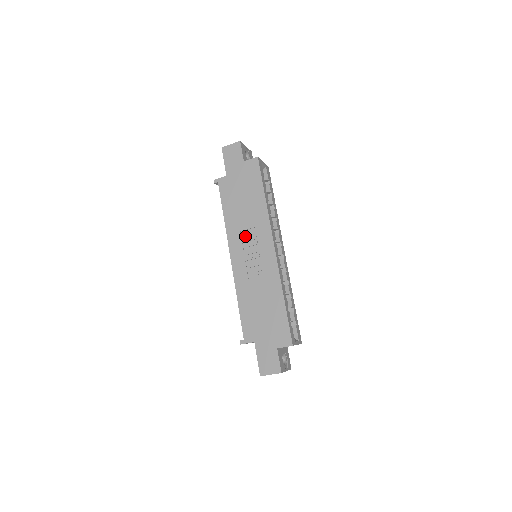
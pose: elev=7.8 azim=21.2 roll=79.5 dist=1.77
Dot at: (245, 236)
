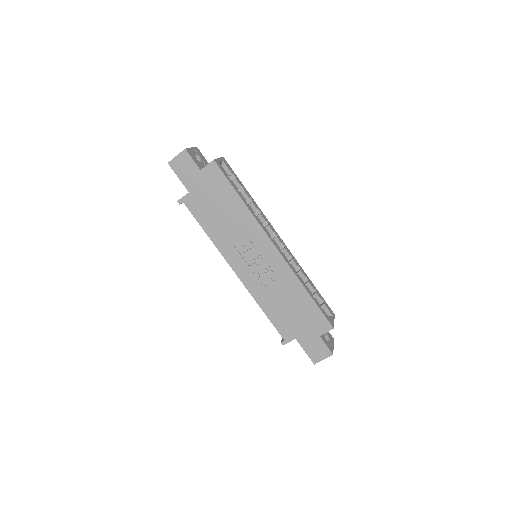
Dot at: (240, 247)
